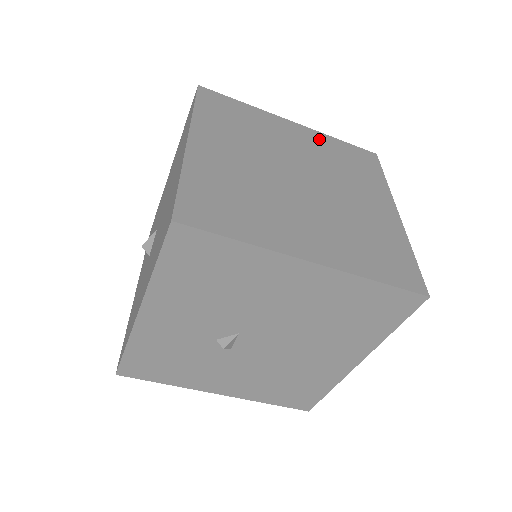
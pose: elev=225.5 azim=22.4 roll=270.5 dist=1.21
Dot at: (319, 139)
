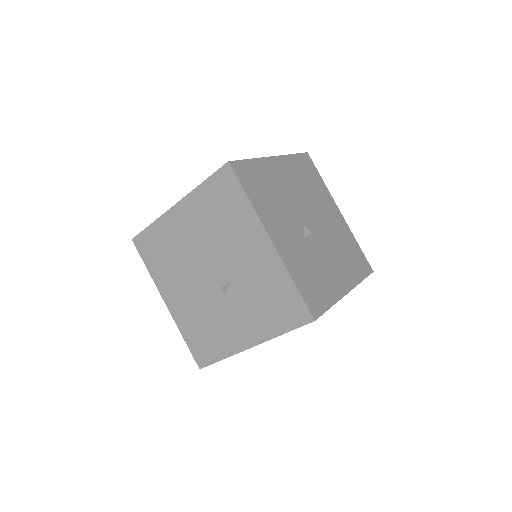
Dot at: occluded
